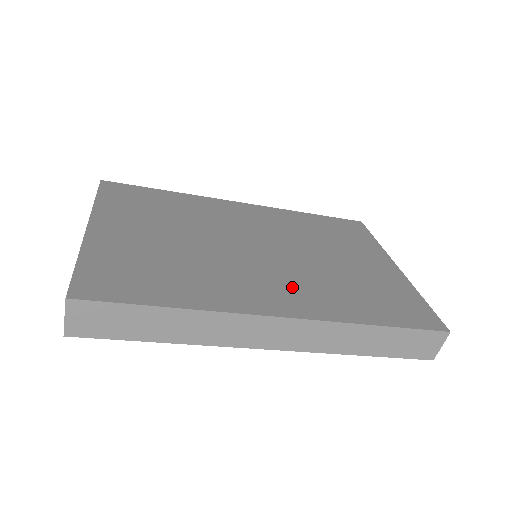
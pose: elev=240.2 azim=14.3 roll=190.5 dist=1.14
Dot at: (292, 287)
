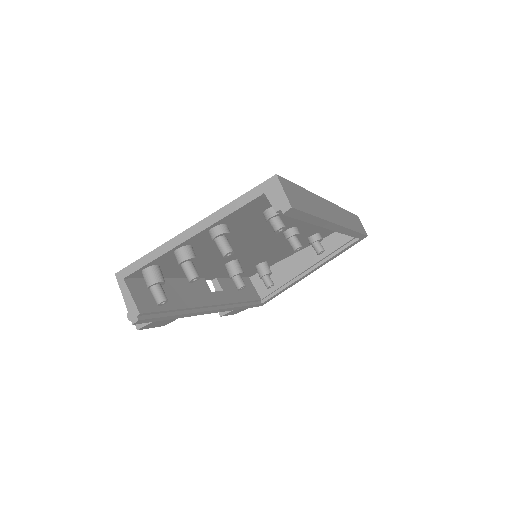
Dot at: occluded
